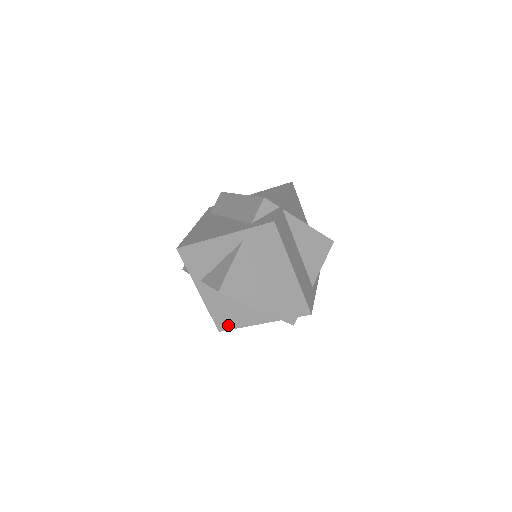
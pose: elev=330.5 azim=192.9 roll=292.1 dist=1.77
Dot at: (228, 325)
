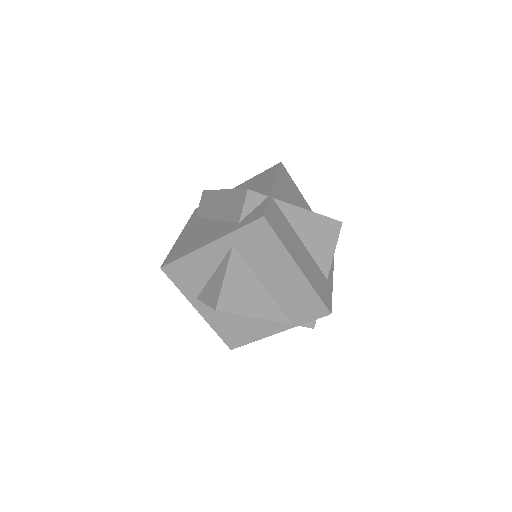
Dot at: (239, 341)
